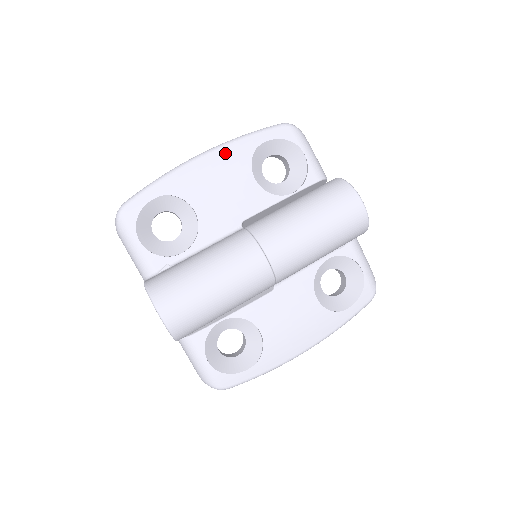
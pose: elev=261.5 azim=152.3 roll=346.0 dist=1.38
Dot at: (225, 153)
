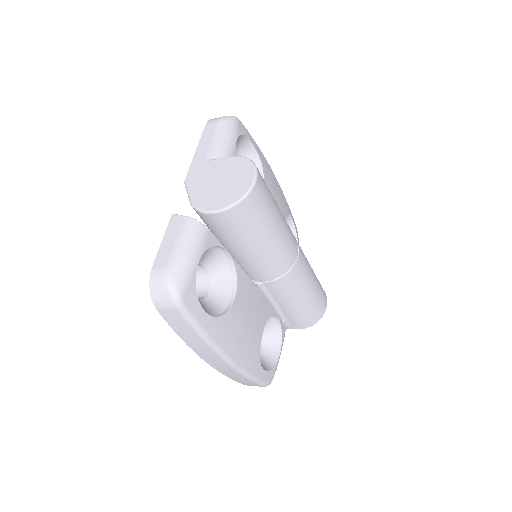
Dot at: (282, 192)
